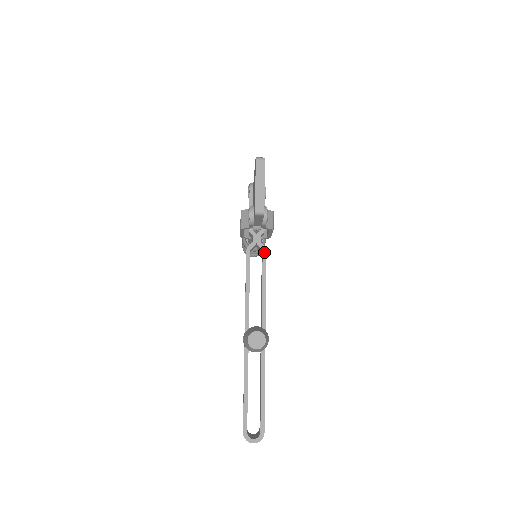
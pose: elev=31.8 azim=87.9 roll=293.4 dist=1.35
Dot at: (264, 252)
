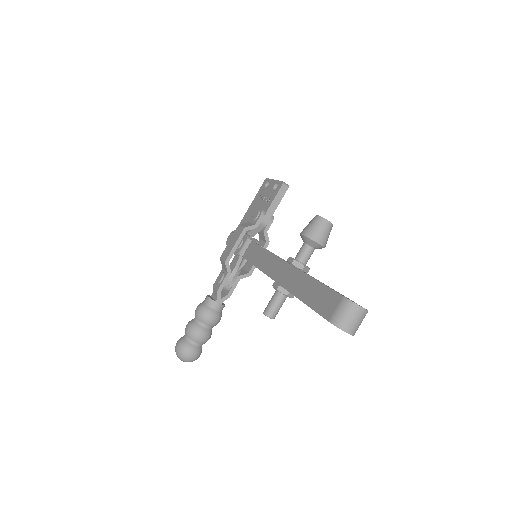
Dot at: occluded
